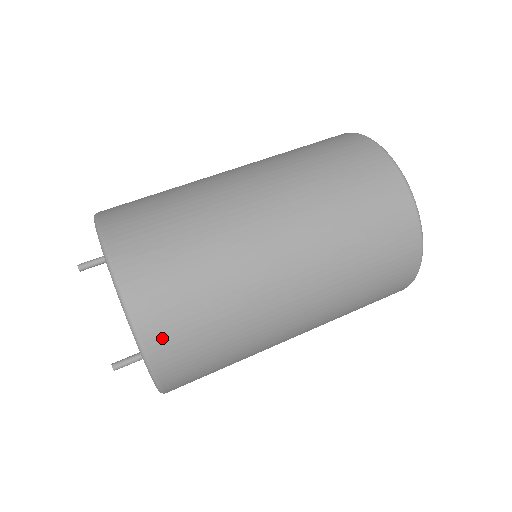
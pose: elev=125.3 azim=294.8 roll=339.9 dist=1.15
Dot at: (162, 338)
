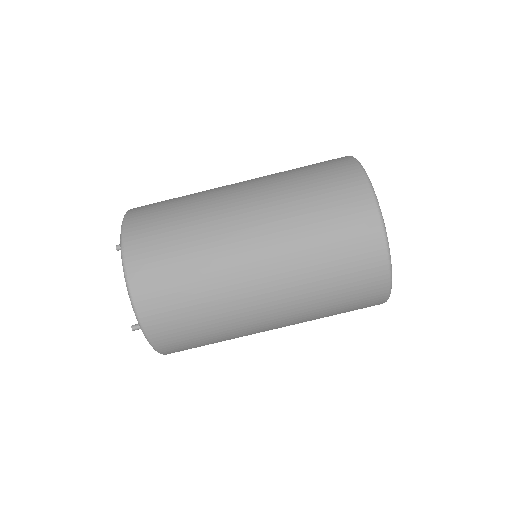
Dot at: (156, 322)
